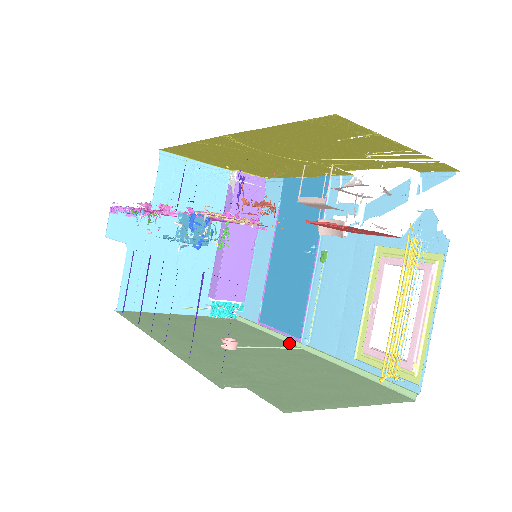
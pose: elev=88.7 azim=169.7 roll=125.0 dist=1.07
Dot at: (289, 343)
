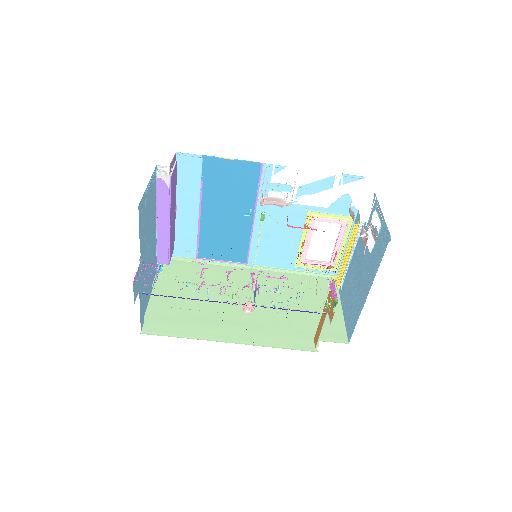
Dot at: (238, 268)
